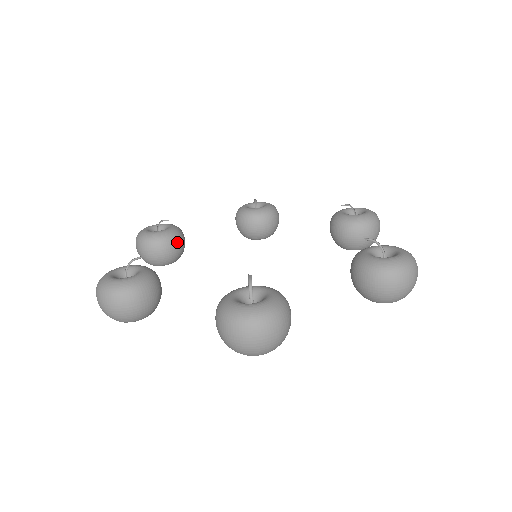
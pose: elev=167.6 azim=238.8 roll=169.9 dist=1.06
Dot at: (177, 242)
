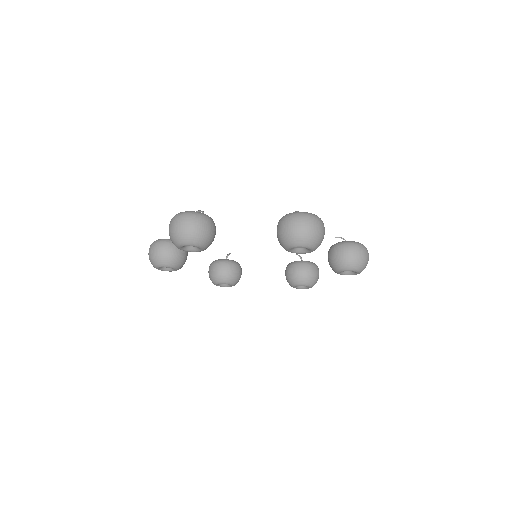
Dot at: (186, 251)
